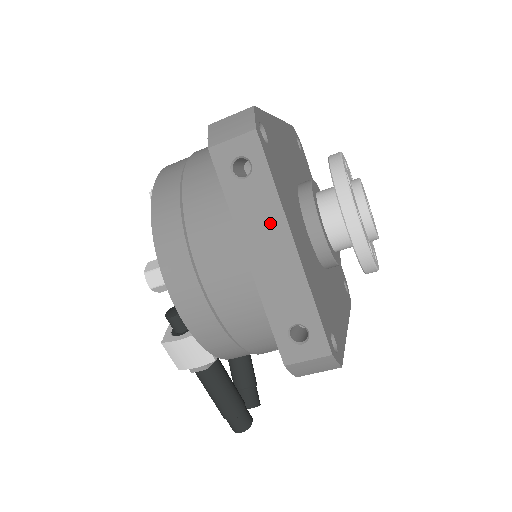
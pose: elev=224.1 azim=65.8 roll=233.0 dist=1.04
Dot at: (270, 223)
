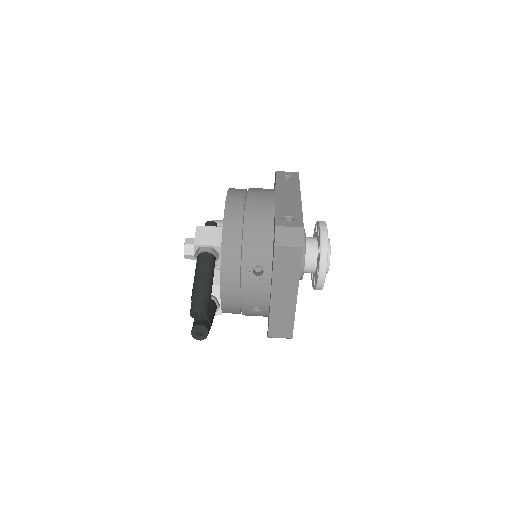
Dot at: (292, 190)
